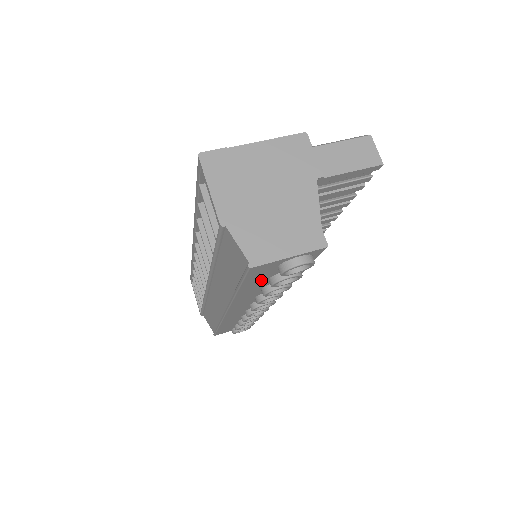
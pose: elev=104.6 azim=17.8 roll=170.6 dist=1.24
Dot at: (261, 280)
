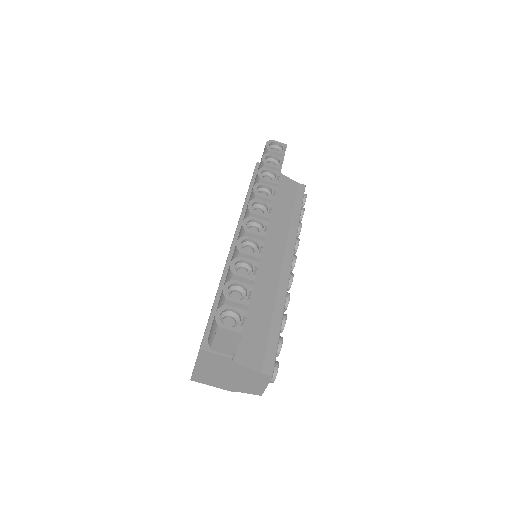
Dot at: occluded
